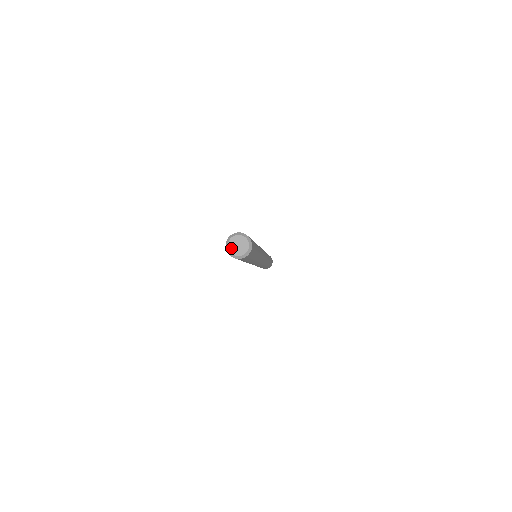
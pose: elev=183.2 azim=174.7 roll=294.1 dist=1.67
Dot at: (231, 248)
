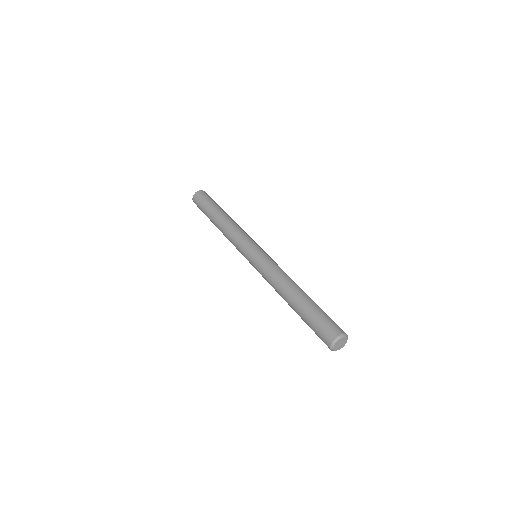
Dot at: (337, 344)
